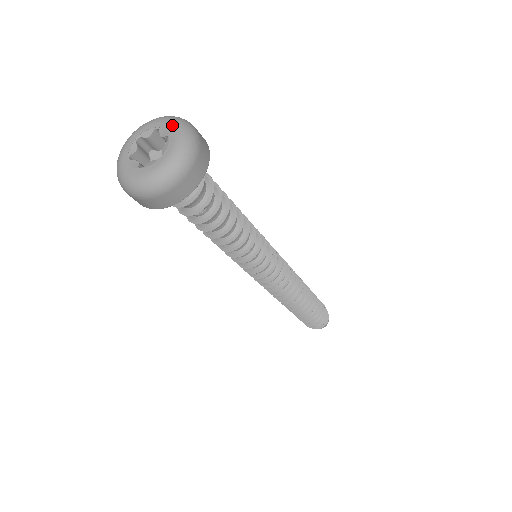
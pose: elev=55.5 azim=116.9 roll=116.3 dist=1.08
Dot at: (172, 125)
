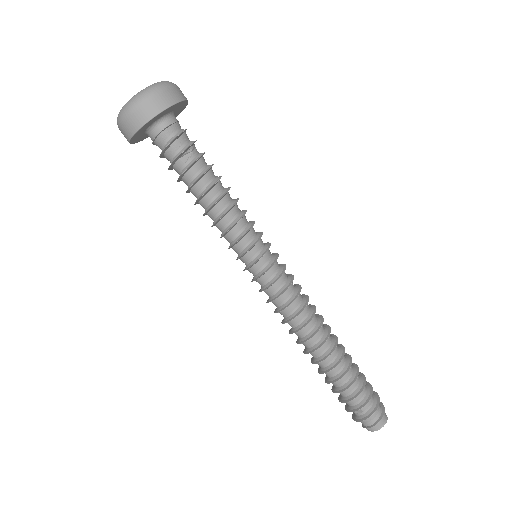
Dot at: occluded
